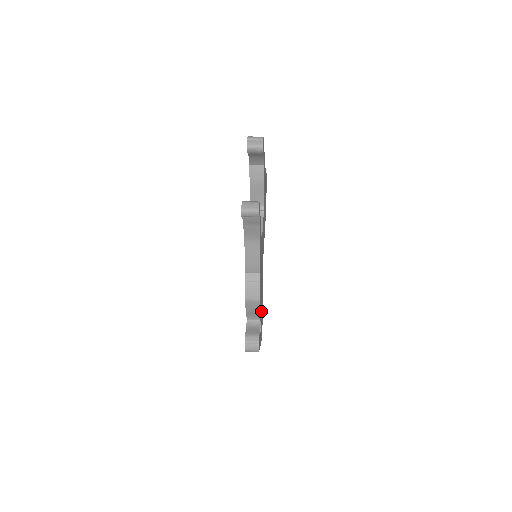
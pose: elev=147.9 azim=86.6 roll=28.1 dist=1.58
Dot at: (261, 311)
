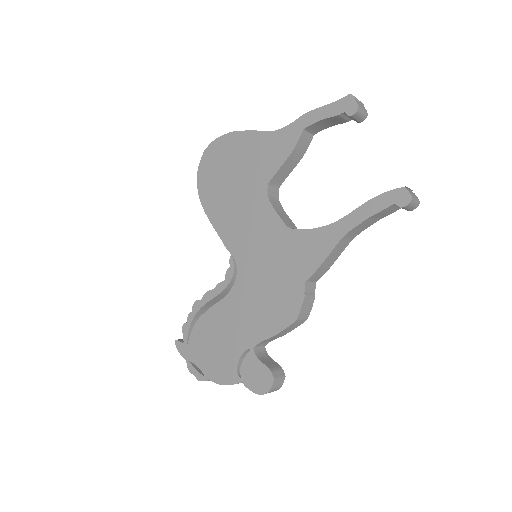
Dot at: occluded
